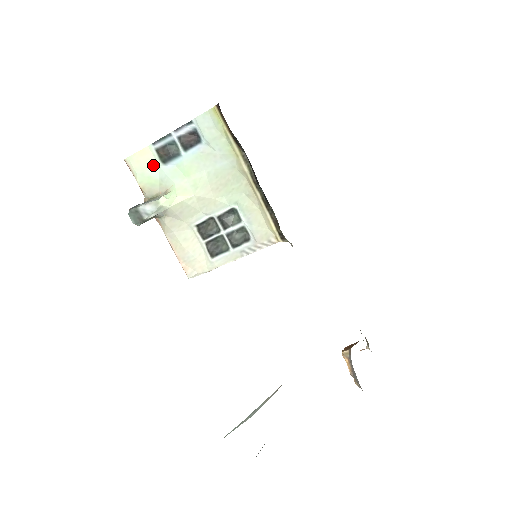
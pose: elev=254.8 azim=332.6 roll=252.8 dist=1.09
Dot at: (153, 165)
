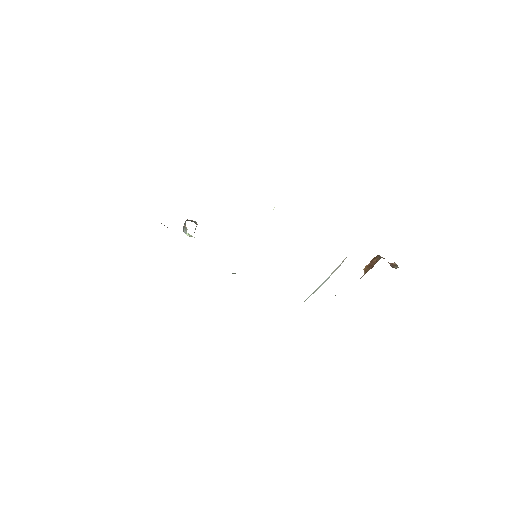
Dot at: occluded
